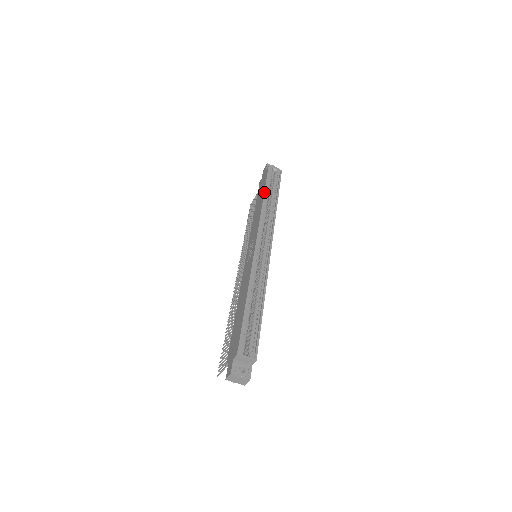
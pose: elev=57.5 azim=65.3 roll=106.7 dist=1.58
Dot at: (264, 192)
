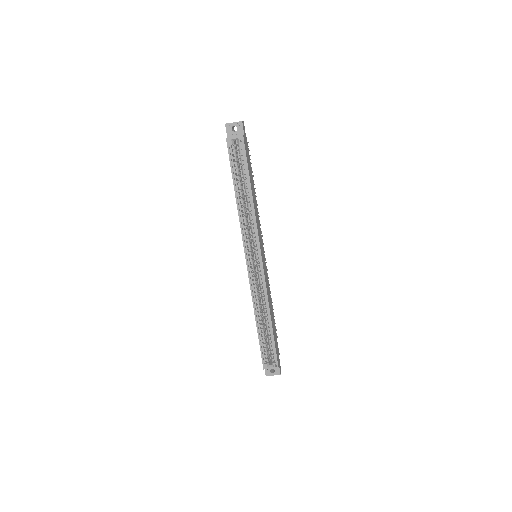
Dot at: (234, 190)
